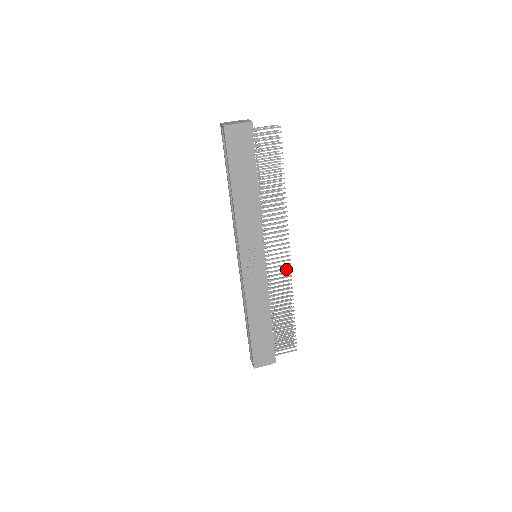
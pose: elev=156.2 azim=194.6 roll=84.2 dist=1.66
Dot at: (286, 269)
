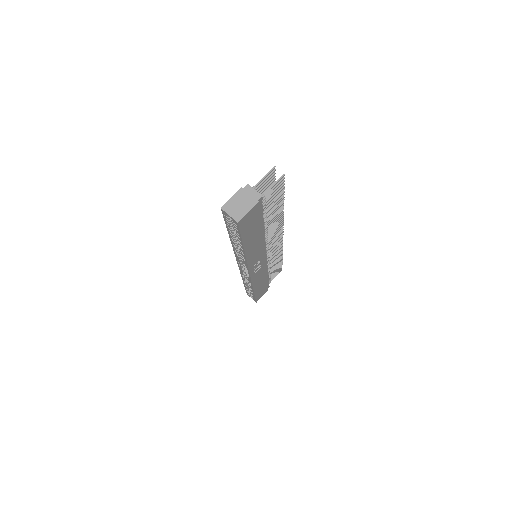
Dot at: (279, 245)
